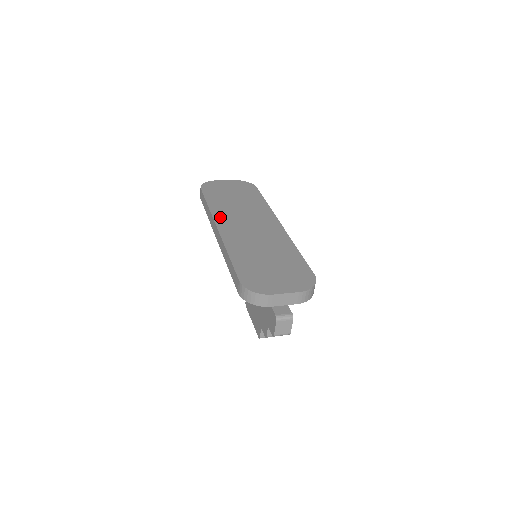
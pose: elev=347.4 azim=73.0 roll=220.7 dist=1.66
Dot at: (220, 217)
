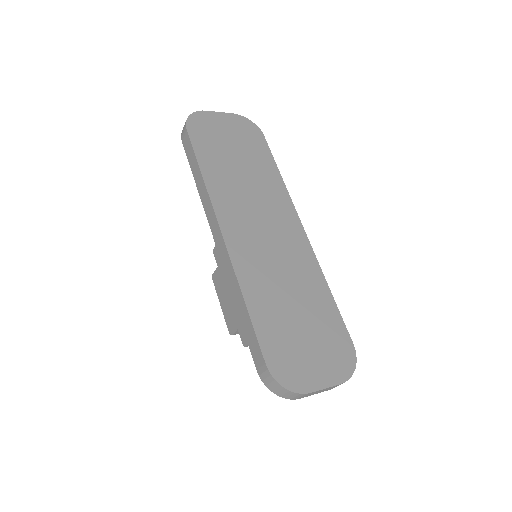
Dot at: (223, 207)
